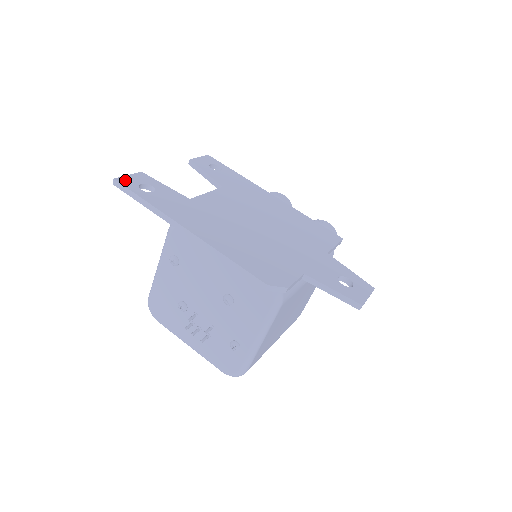
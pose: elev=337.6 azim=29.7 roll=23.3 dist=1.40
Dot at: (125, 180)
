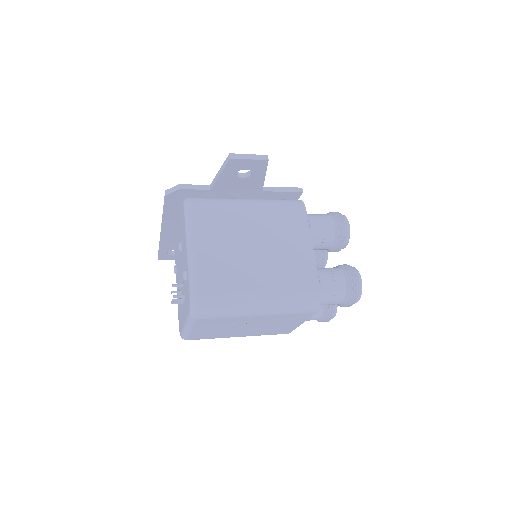
Dot at: occluded
